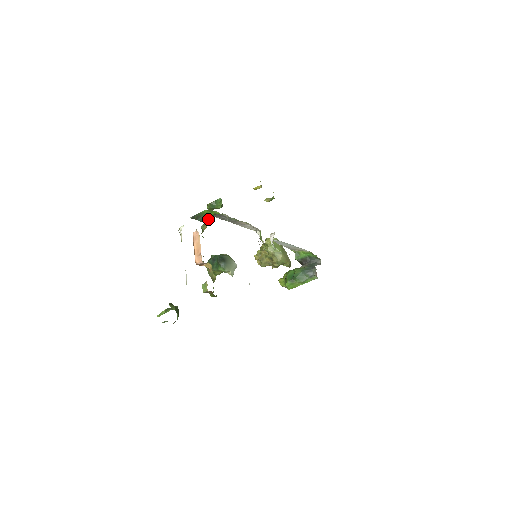
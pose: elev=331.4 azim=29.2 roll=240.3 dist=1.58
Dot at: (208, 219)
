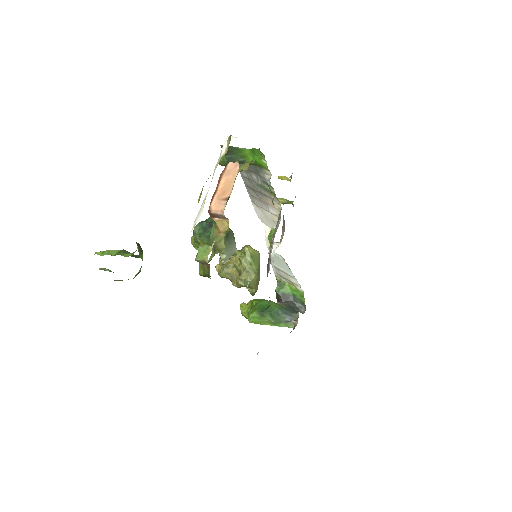
Dot at: (252, 161)
